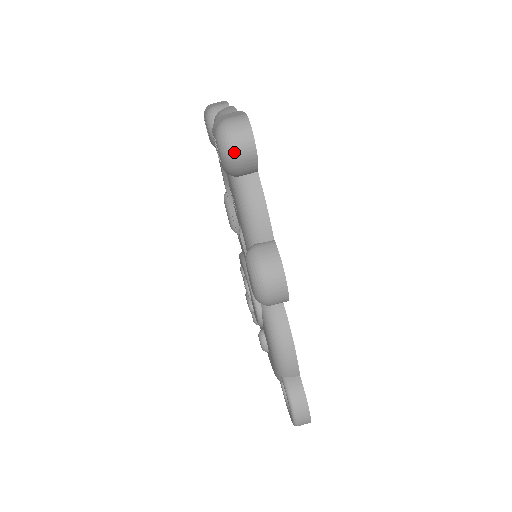
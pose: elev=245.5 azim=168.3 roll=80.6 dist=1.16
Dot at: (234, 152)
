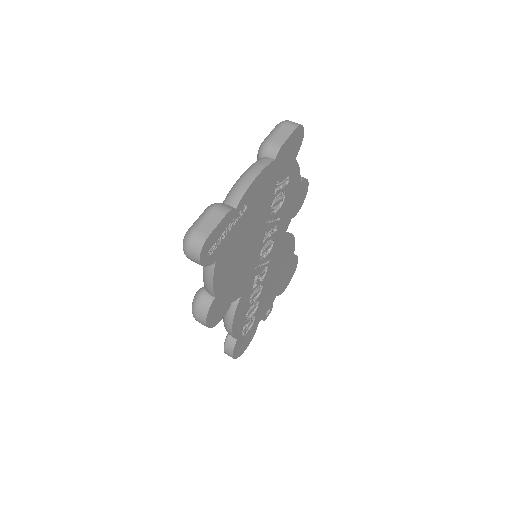
Dot at: (187, 257)
